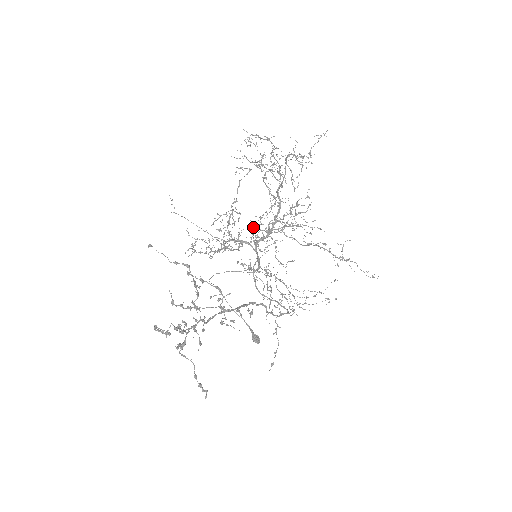
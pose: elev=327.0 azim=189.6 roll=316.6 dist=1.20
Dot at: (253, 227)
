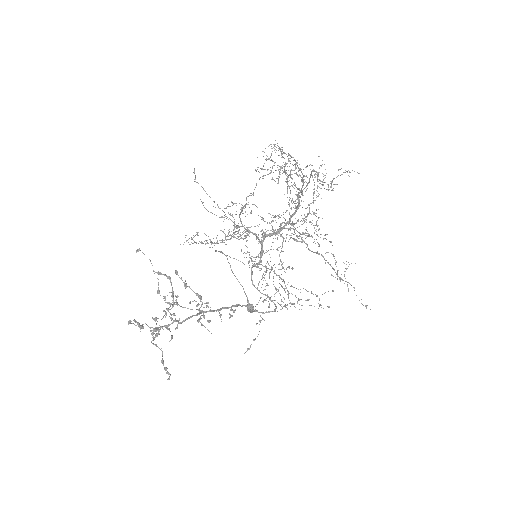
Dot at: occluded
